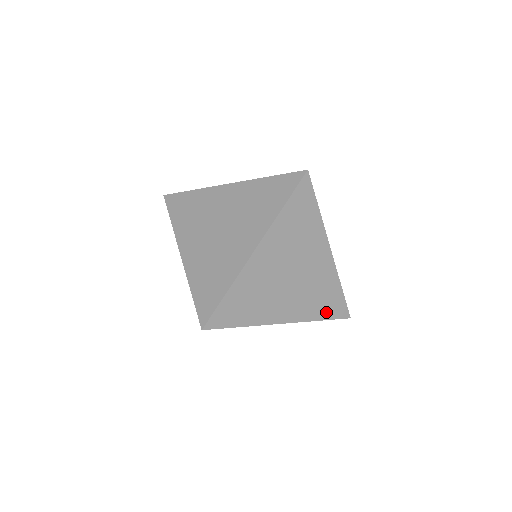
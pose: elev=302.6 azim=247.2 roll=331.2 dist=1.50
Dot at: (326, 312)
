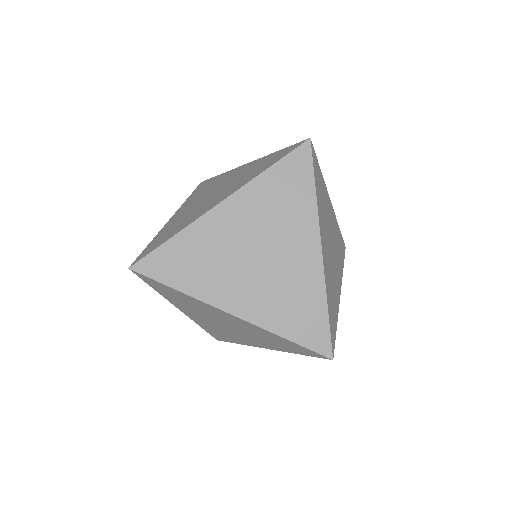
Dot at: (296, 331)
